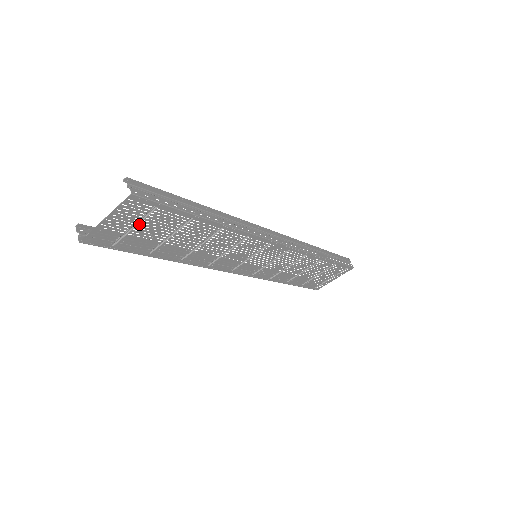
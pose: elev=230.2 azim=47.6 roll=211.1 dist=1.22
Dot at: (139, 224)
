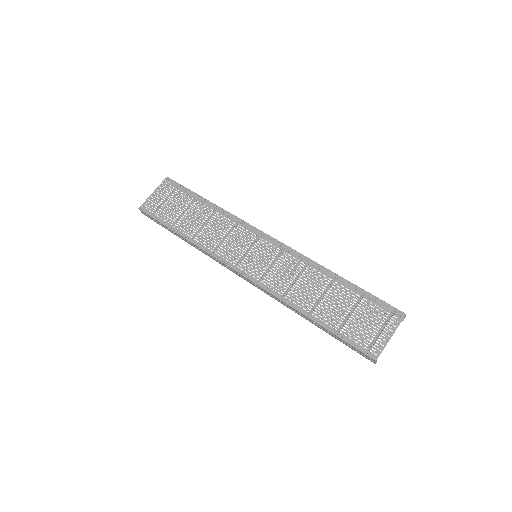
Dot at: (169, 199)
